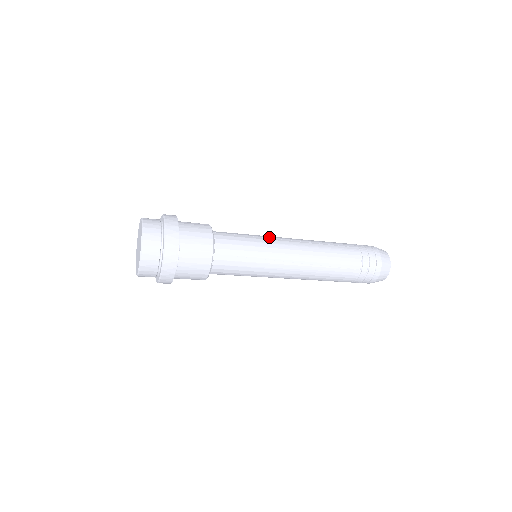
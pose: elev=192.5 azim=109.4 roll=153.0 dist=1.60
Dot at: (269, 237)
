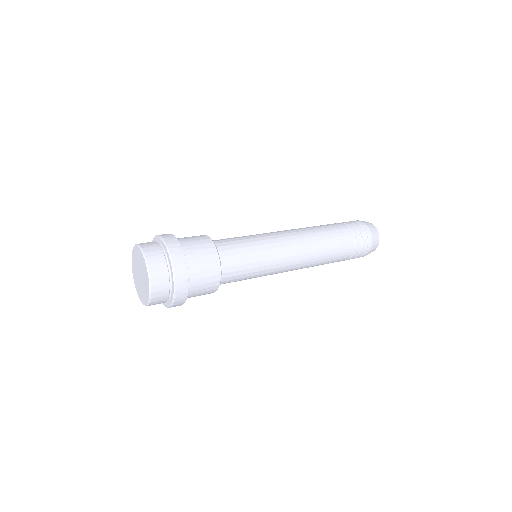
Dot at: (265, 234)
